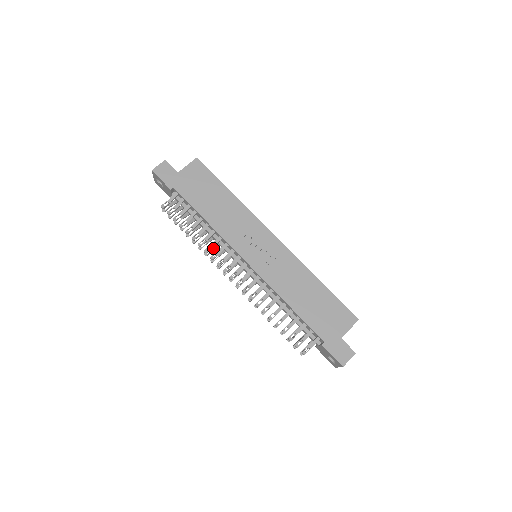
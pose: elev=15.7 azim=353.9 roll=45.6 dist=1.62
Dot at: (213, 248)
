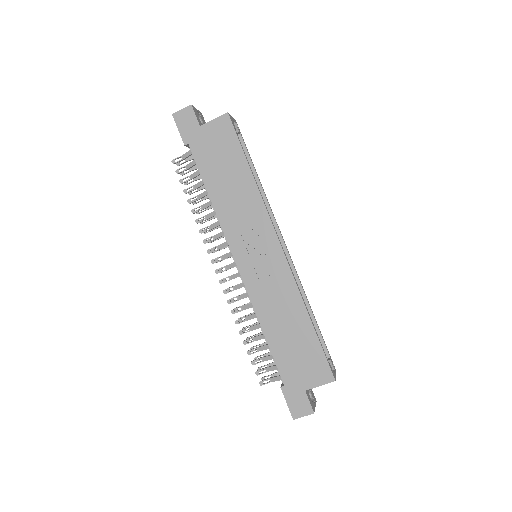
Dot at: occluded
